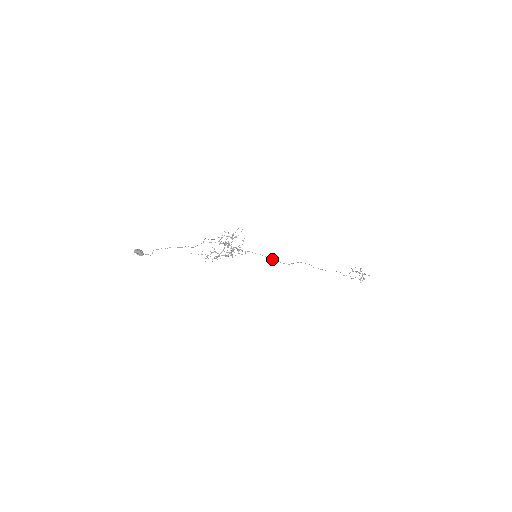
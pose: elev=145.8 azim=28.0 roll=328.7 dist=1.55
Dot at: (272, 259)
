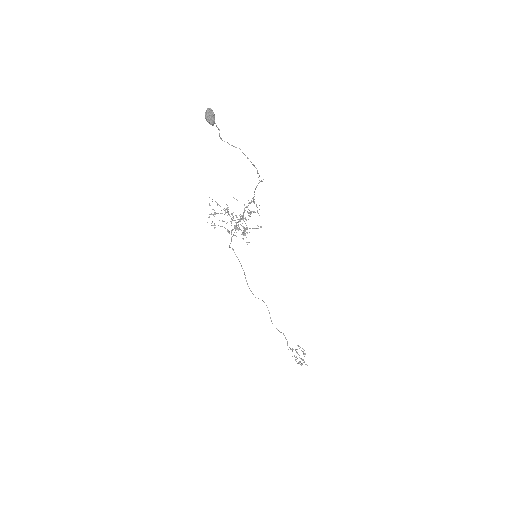
Dot at: (245, 278)
